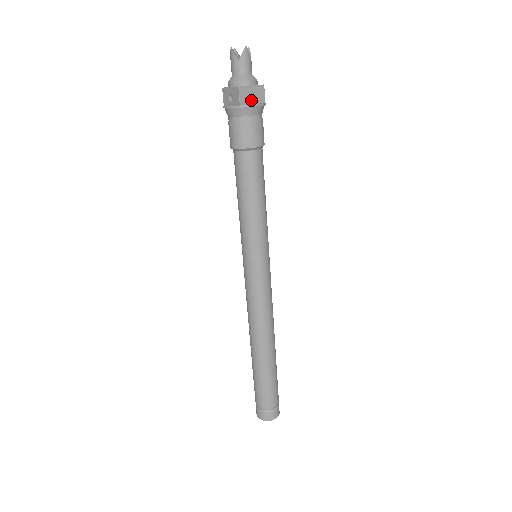
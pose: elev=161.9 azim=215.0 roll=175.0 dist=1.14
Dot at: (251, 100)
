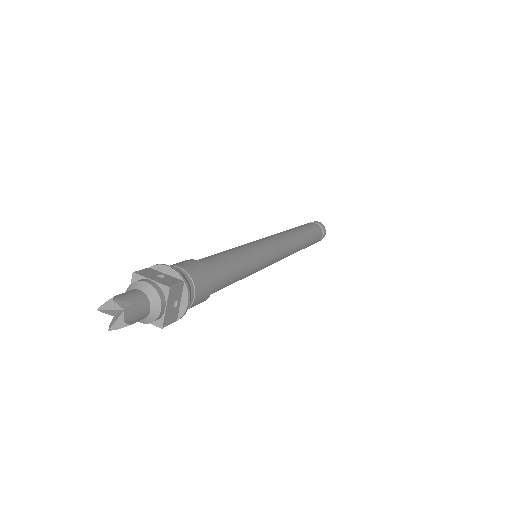
Dot at: (176, 305)
